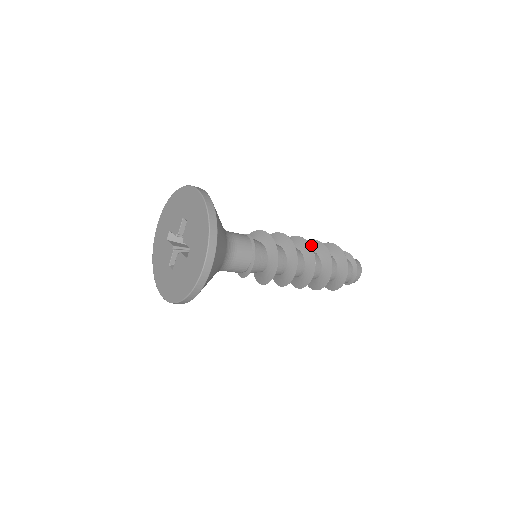
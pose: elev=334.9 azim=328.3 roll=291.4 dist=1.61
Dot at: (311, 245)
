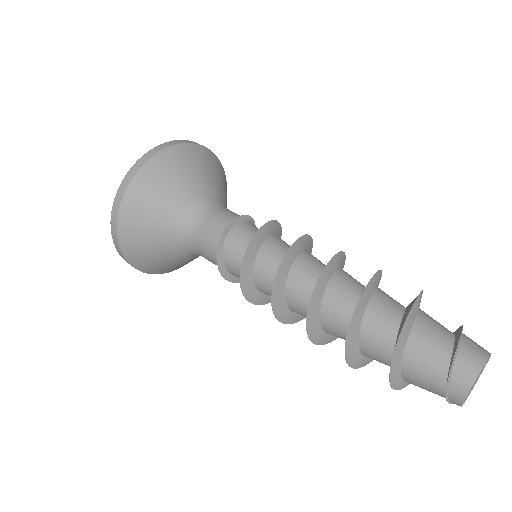
Dot at: occluded
